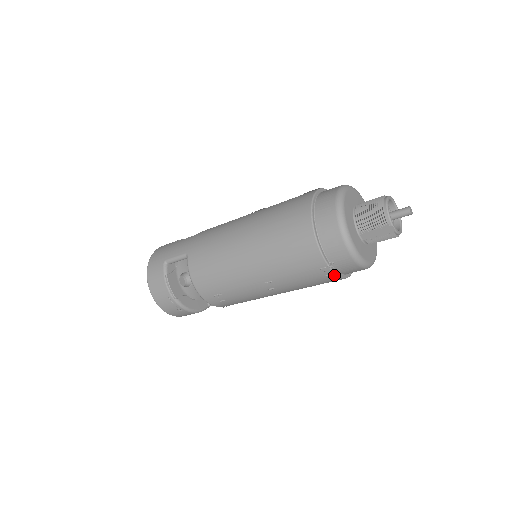
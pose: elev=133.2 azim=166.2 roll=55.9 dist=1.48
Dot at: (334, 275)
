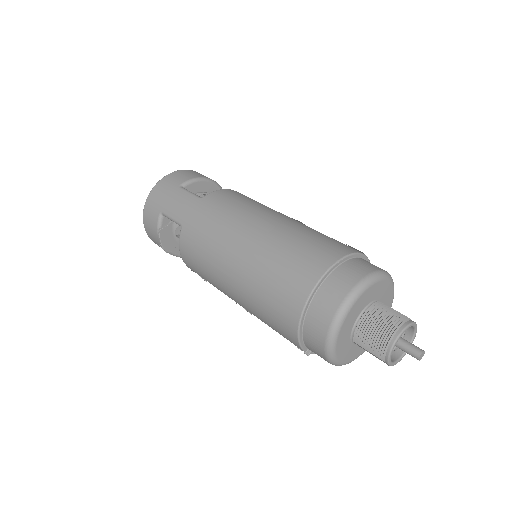
Dot at: (312, 352)
